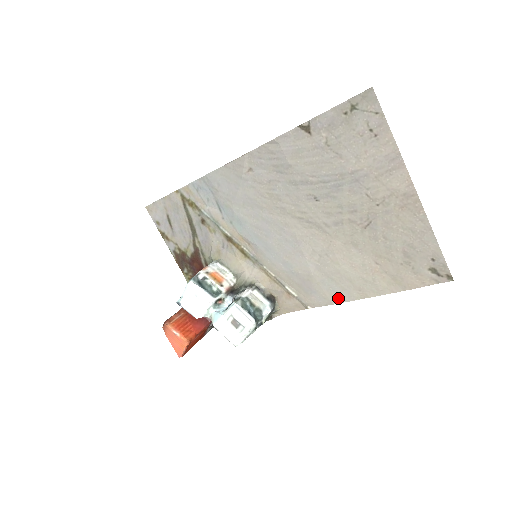
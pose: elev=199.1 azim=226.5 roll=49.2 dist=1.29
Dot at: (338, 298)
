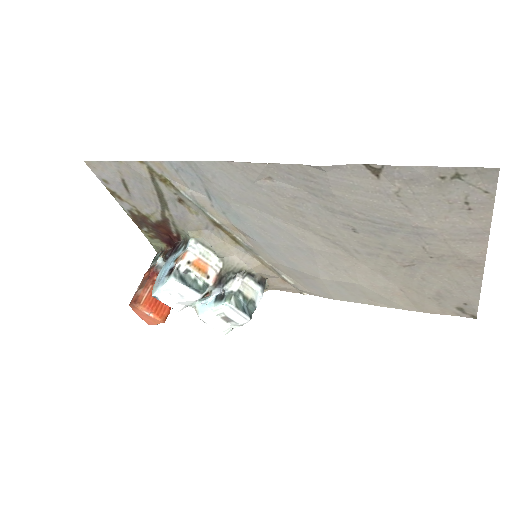
Dot at: (343, 298)
